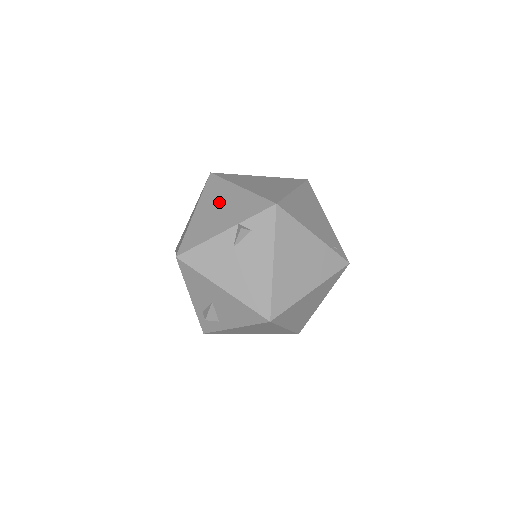
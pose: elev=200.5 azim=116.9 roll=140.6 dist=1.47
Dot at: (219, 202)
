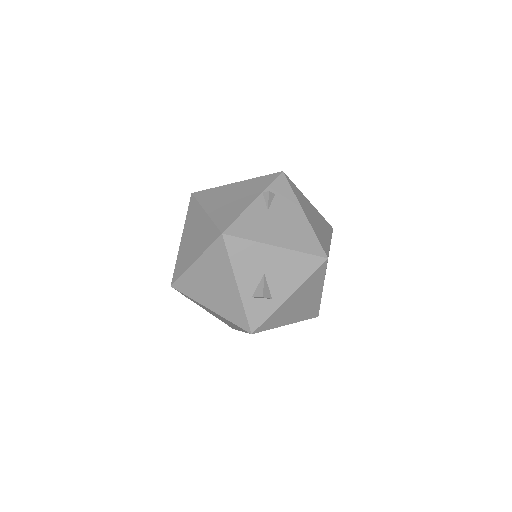
Dot at: (225, 196)
